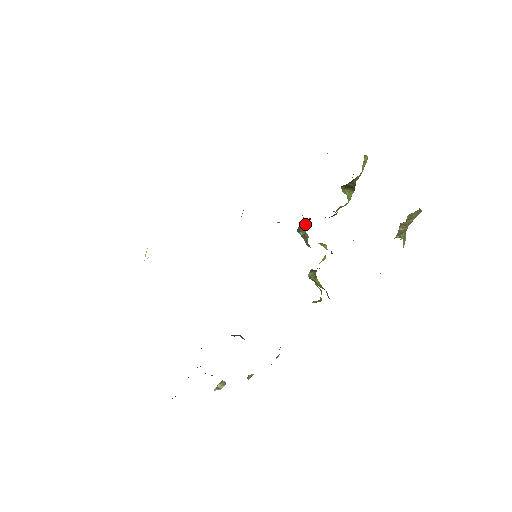
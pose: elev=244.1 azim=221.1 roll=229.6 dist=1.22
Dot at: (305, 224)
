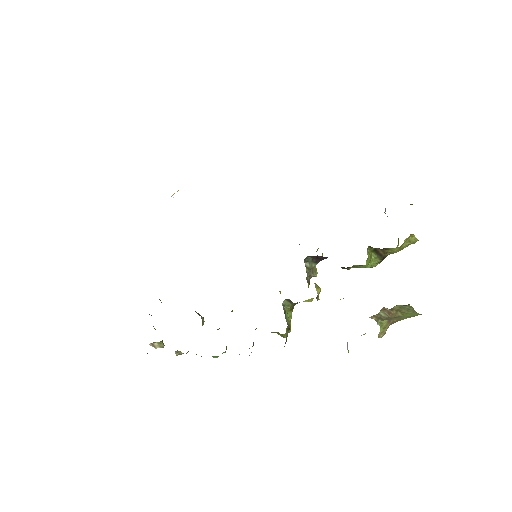
Dot at: (317, 259)
